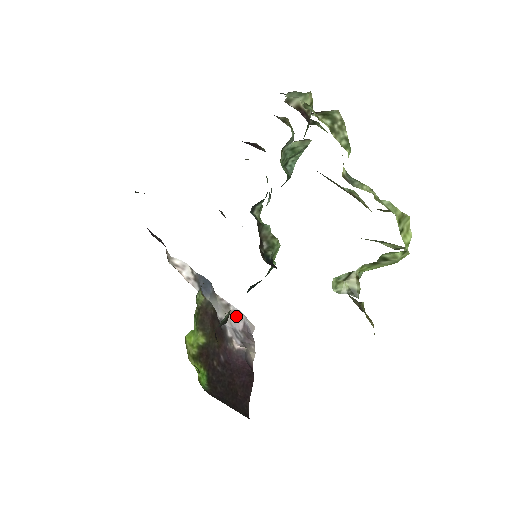
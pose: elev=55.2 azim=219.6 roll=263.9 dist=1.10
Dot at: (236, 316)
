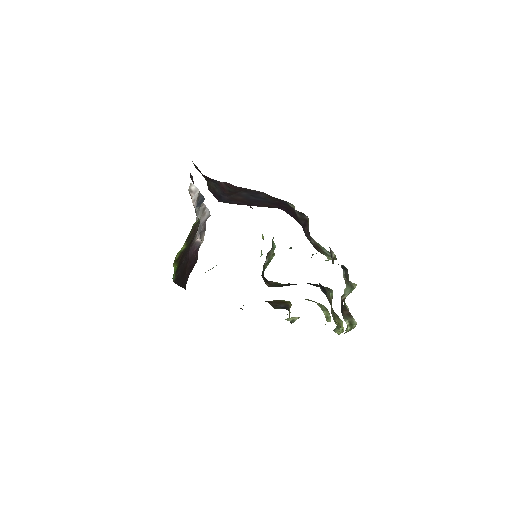
Dot at: (206, 216)
